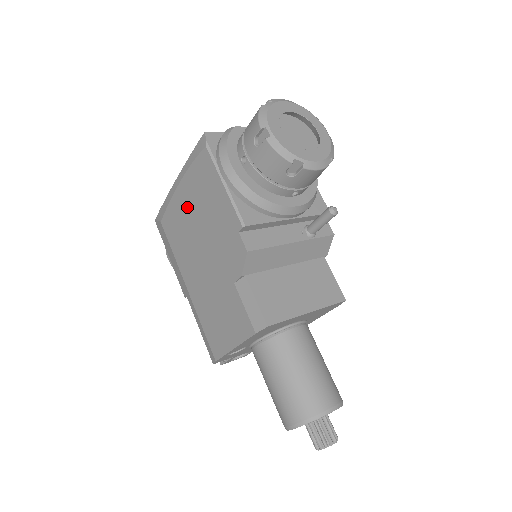
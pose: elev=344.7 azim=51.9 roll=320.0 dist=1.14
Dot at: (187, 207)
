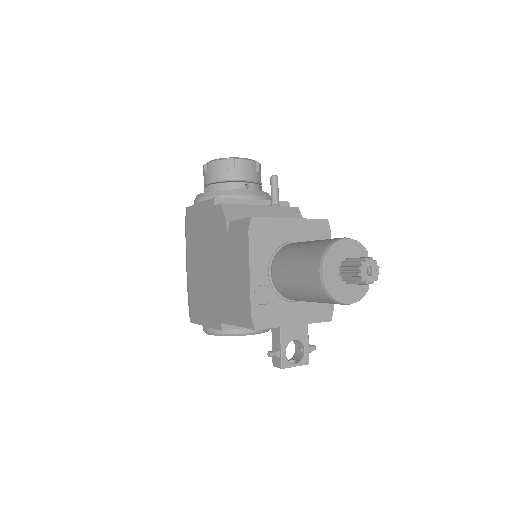
Dot at: (194, 258)
